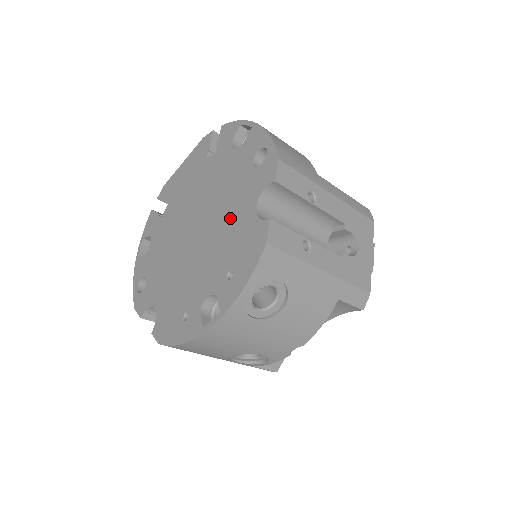
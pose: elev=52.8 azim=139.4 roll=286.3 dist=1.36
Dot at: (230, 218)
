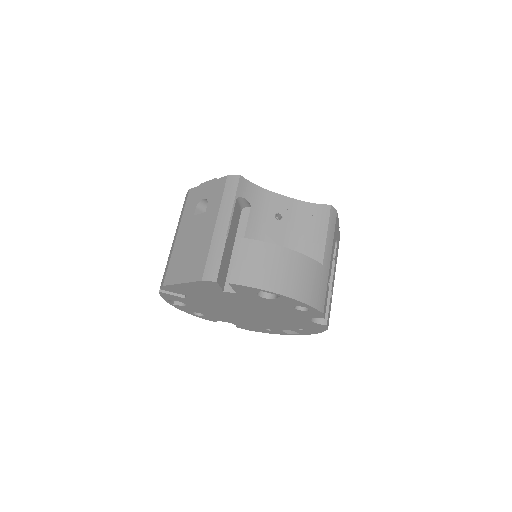
Dot at: (286, 318)
